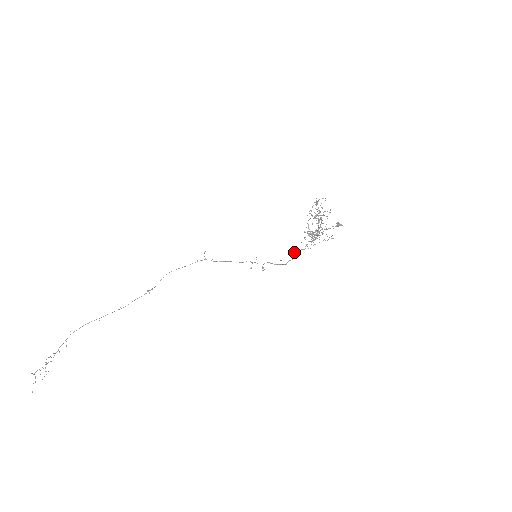
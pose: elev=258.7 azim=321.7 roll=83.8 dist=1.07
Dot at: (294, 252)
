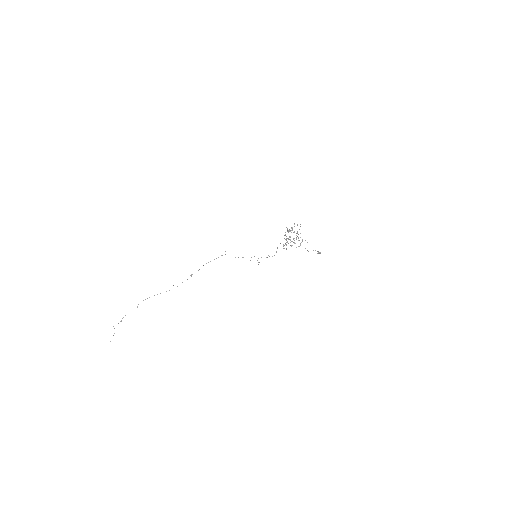
Dot at: occluded
